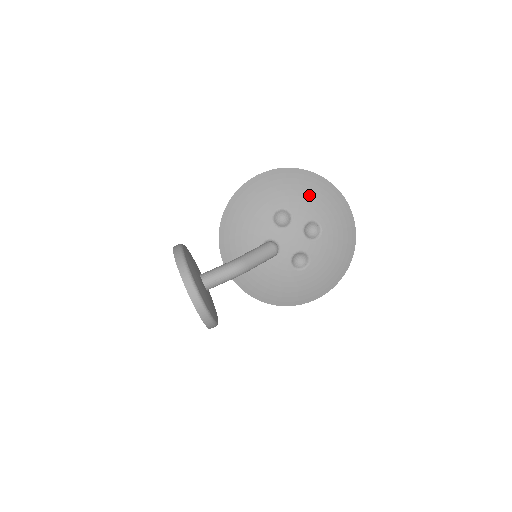
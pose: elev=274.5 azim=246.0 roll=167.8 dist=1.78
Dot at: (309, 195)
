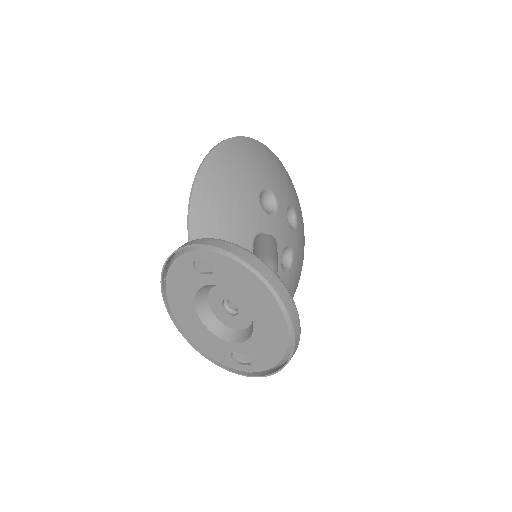
Dot at: (279, 173)
